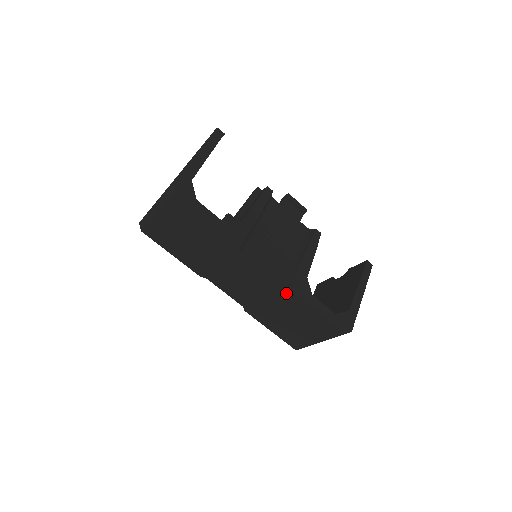
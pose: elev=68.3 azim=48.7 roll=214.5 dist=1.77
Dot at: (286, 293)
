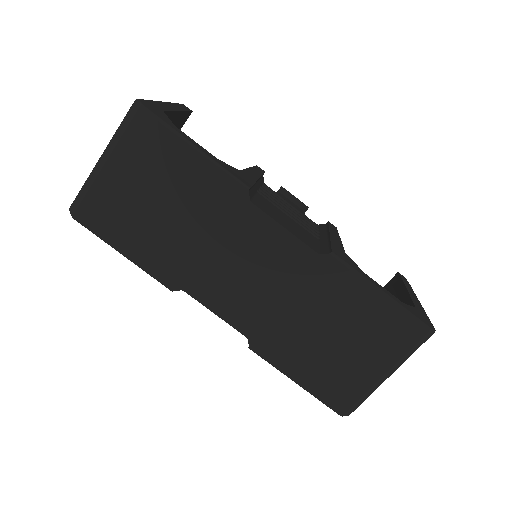
Dot at: (326, 270)
